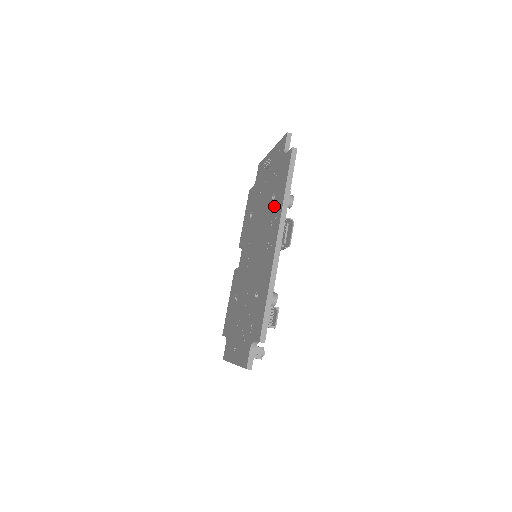
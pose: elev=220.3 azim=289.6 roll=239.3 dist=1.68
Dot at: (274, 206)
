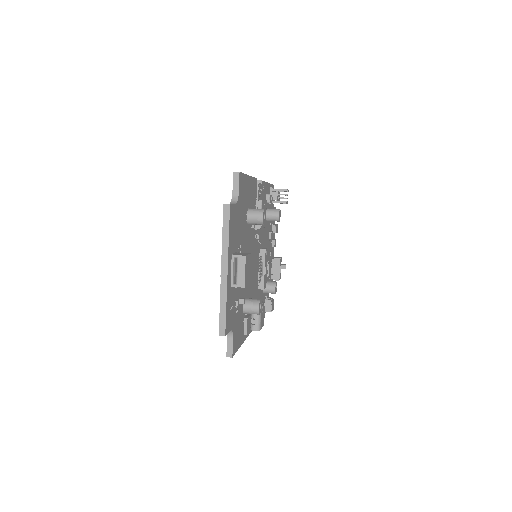
Dot at: occluded
